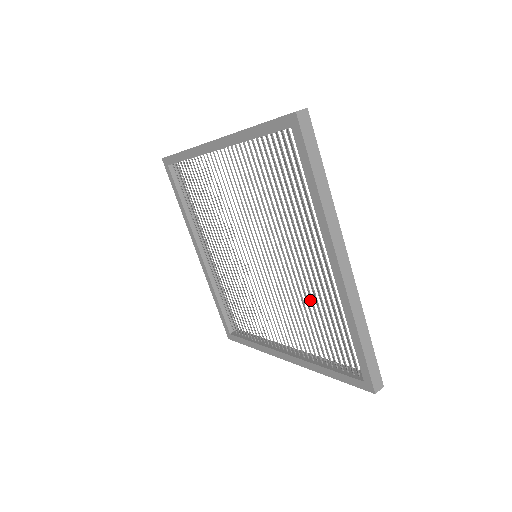
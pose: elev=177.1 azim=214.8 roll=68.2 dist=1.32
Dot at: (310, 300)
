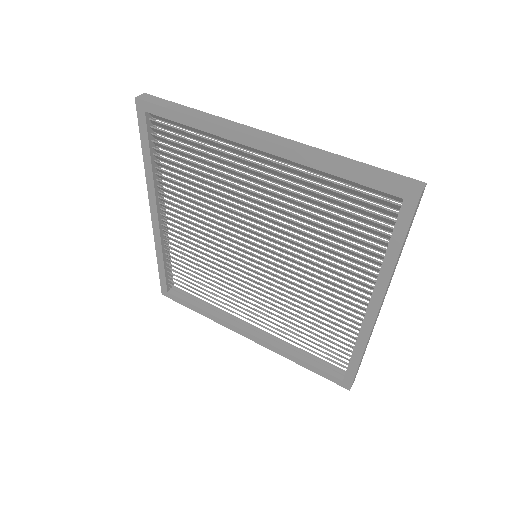
Dot at: occluded
